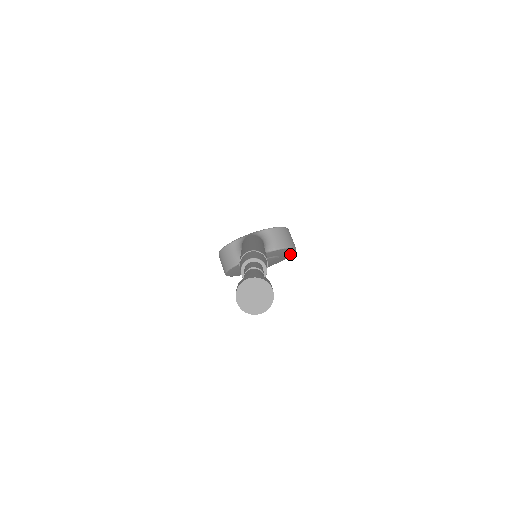
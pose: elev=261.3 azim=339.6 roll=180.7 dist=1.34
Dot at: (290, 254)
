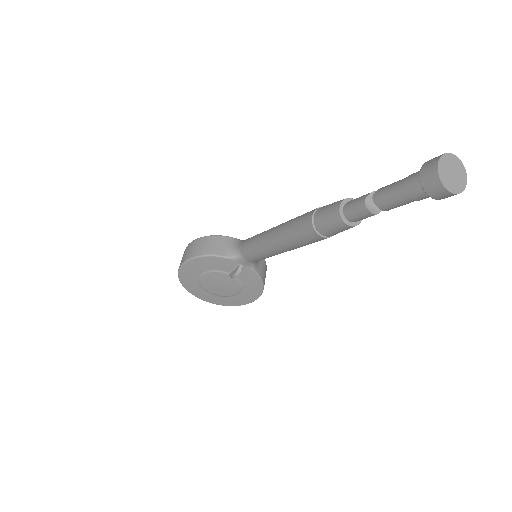
Dot at: (244, 301)
